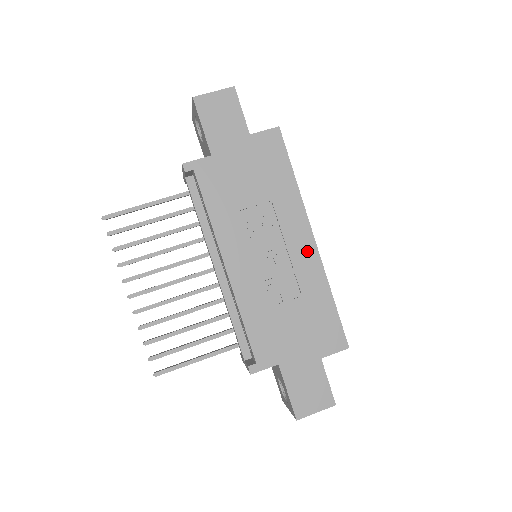
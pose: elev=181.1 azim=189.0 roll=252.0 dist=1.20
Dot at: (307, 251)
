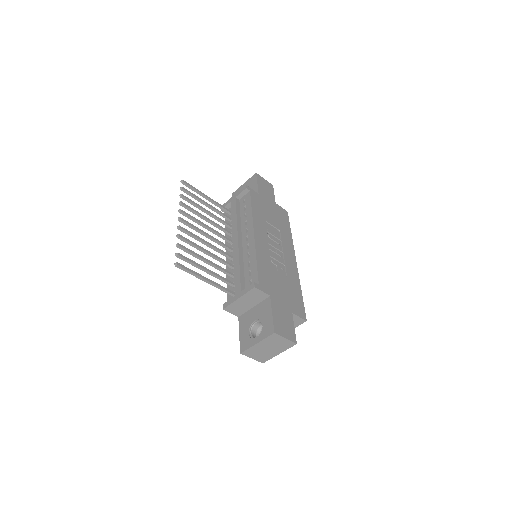
Dot at: (292, 262)
